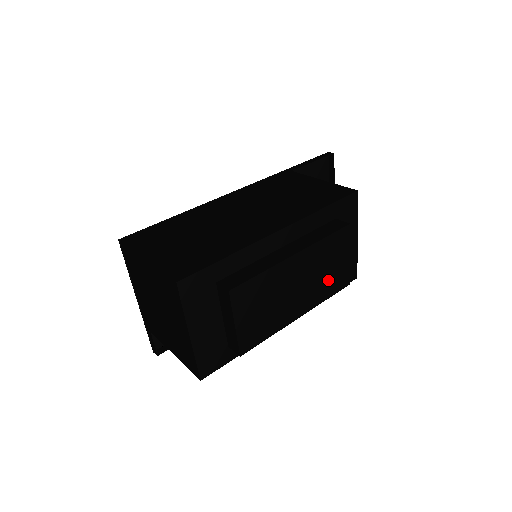
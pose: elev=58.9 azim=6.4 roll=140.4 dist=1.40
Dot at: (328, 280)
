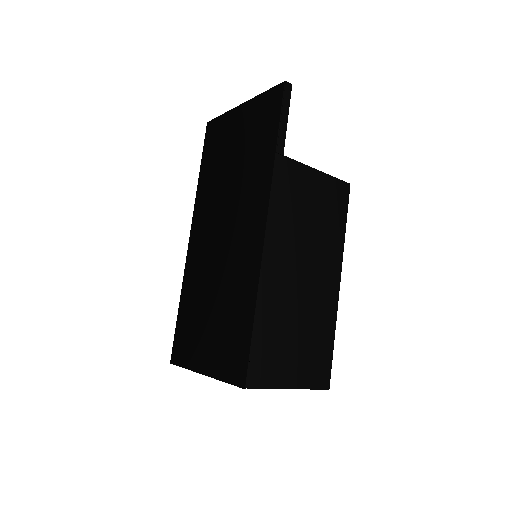
Dot at: occluded
